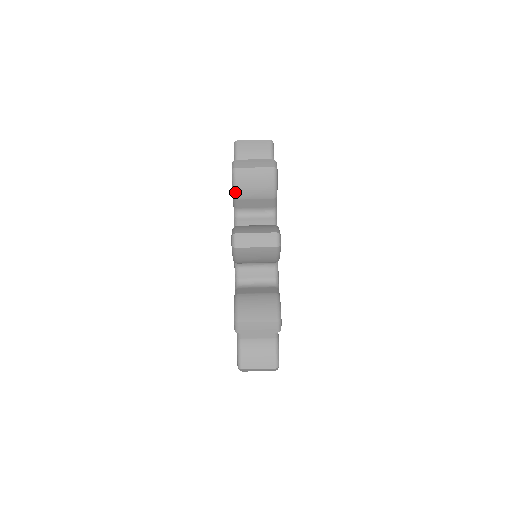
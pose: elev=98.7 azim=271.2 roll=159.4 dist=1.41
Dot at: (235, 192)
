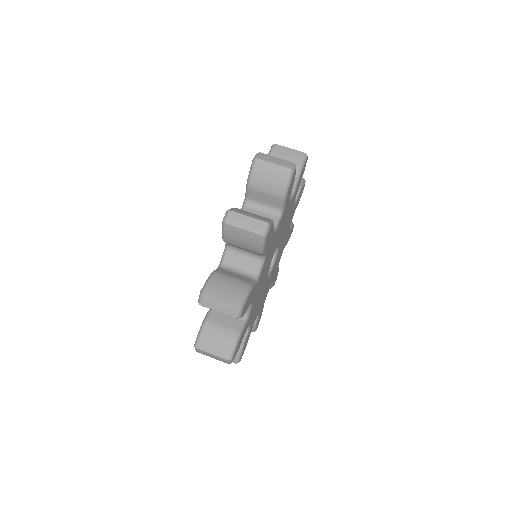
Dot at: (223, 238)
